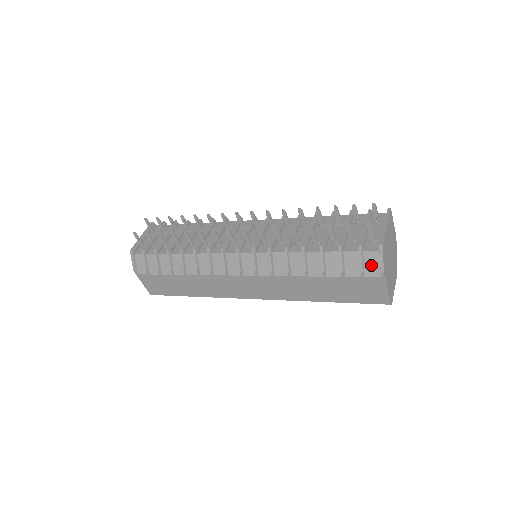
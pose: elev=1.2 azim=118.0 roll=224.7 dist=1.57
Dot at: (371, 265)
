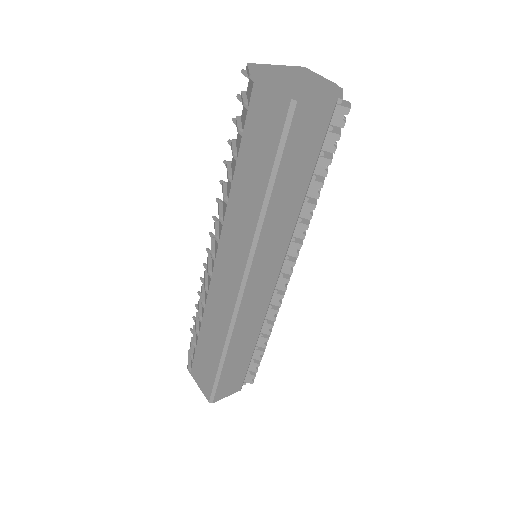
Dot at: (249, 90)
